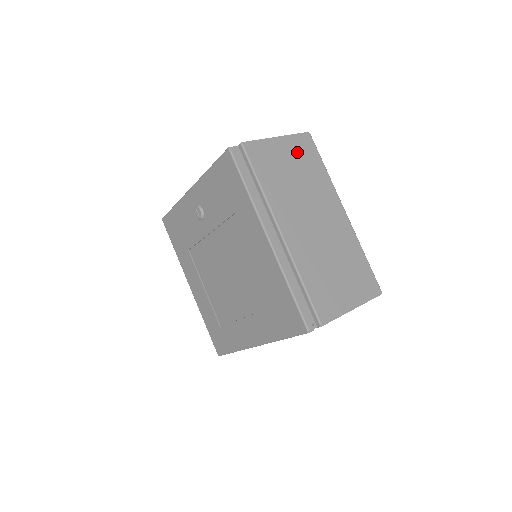
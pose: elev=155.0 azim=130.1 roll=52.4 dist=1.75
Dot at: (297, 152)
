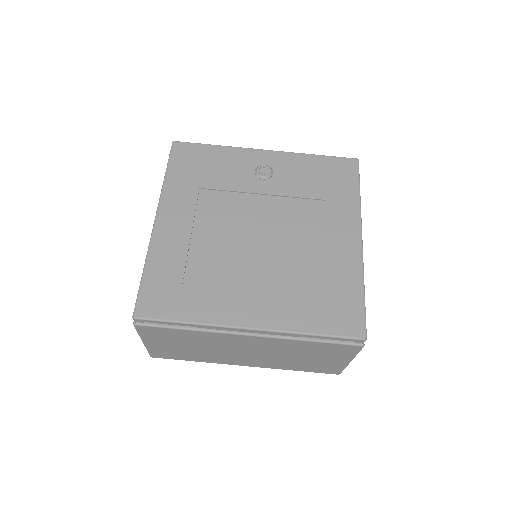
Dot at: occluded
